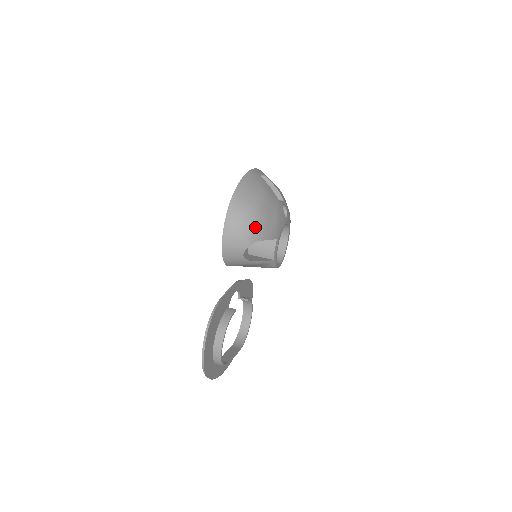
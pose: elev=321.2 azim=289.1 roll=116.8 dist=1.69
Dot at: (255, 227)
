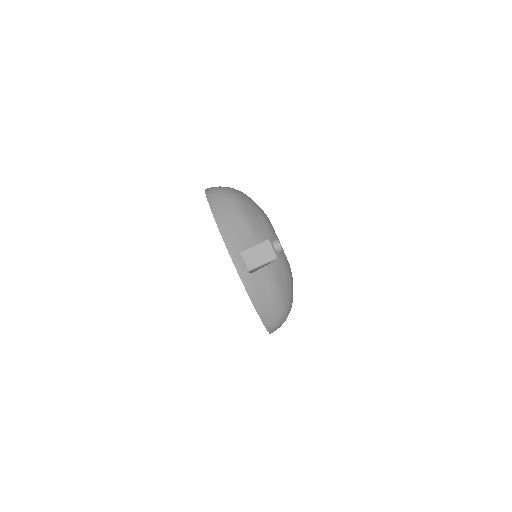
Dot at: (290, 309)
